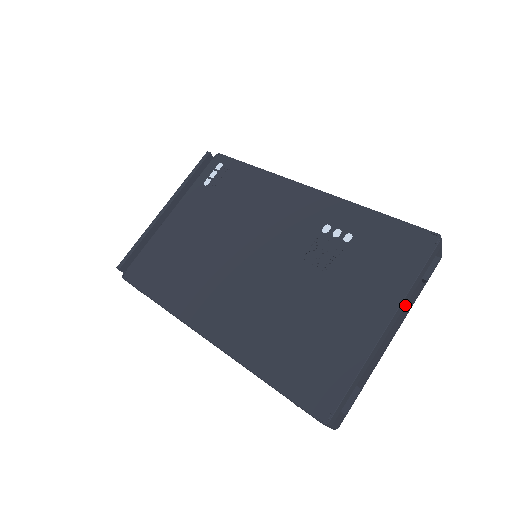
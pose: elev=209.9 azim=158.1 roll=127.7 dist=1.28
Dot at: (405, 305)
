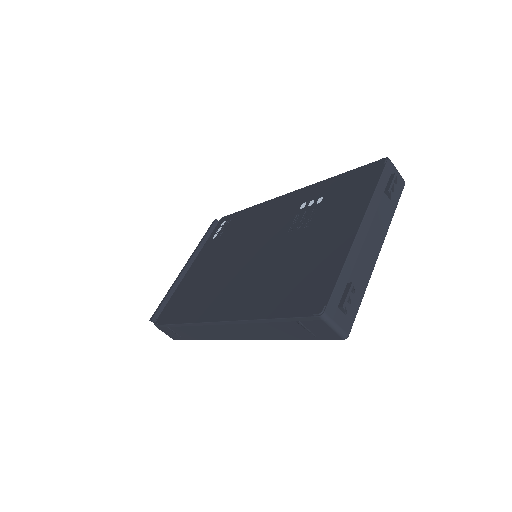
Dot at: (375, 213)
